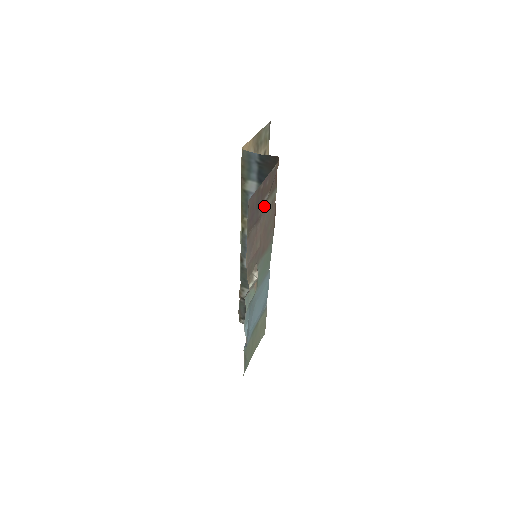
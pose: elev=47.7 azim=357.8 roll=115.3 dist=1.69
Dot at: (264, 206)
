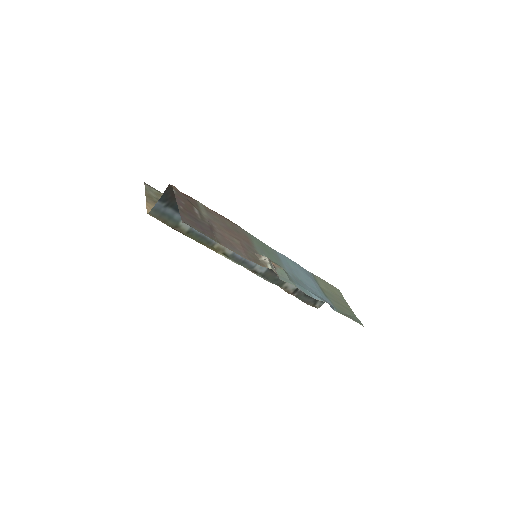
Dot at: (203, 217)
